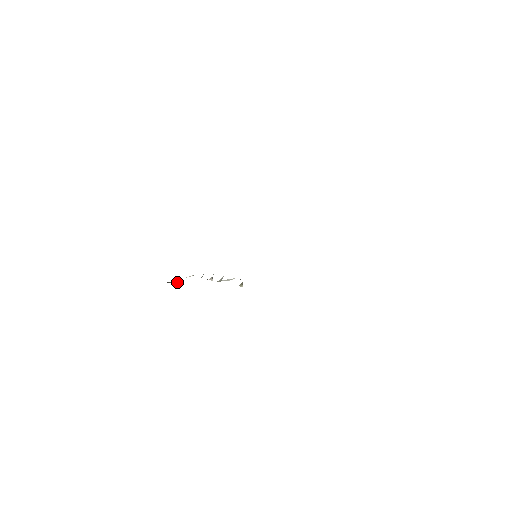
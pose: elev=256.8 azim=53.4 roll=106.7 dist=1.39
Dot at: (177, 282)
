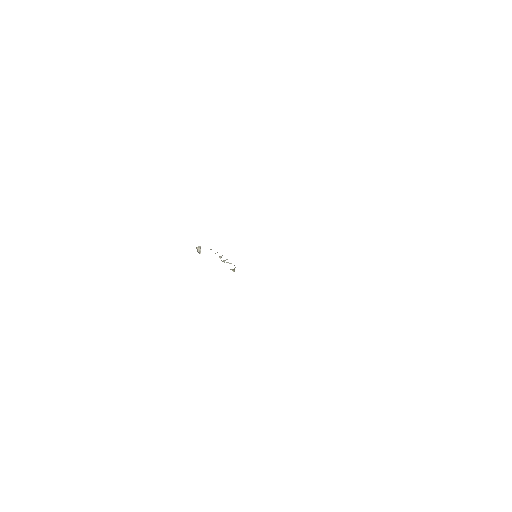
Dot at: (200, 249)
